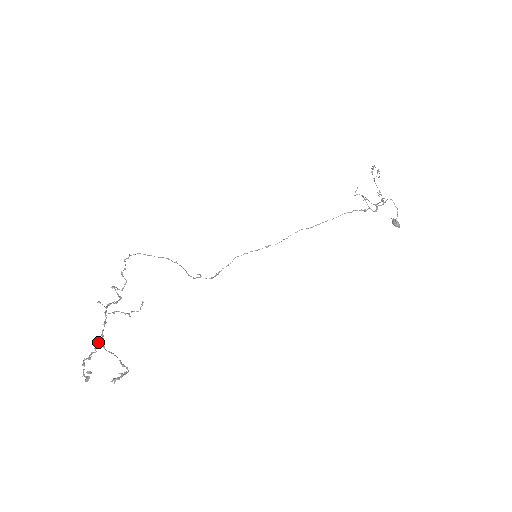
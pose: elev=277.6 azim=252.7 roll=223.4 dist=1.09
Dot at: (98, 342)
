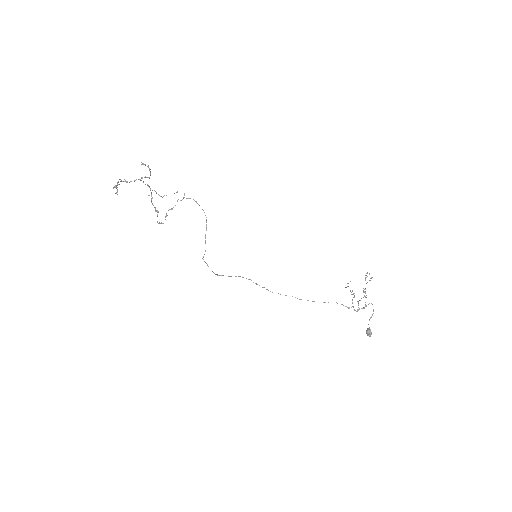
Dot at: (140, 179)
